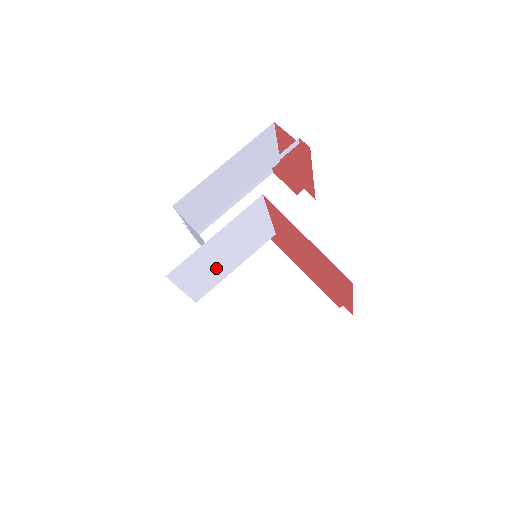
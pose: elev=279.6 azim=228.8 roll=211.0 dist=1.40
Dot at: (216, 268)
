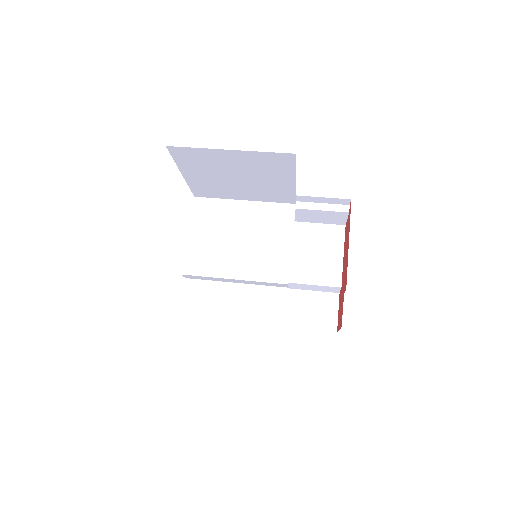
Dot at: (222, 248)
